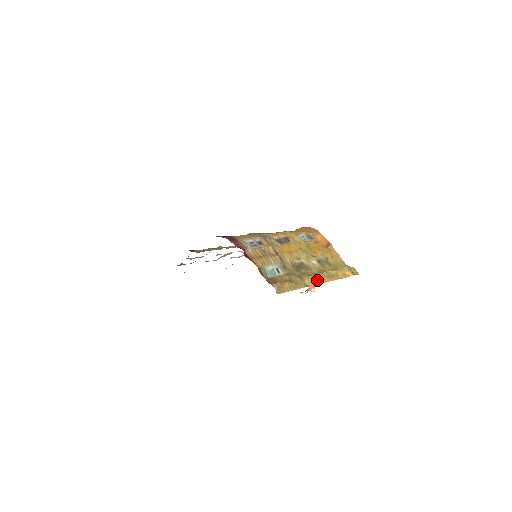
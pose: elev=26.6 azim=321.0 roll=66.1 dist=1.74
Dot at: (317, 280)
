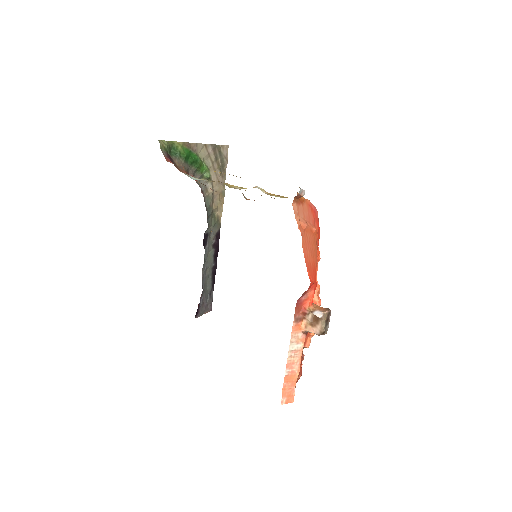
Dot at: occluded
